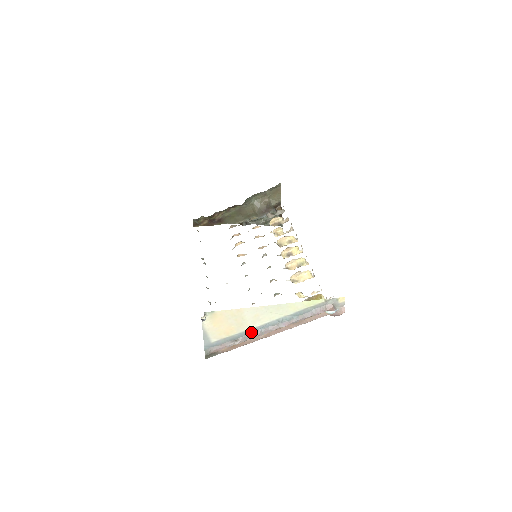
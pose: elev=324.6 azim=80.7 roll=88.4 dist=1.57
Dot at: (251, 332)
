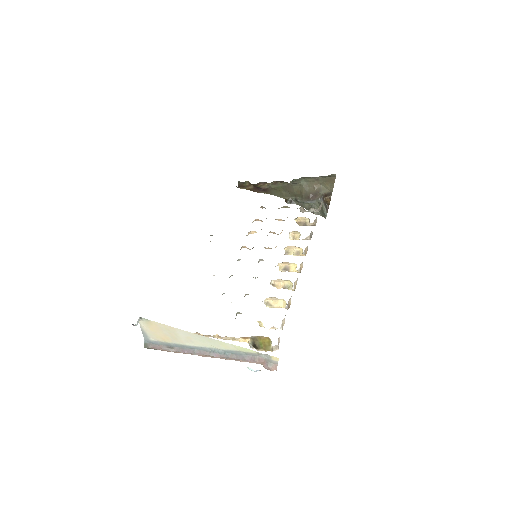
Dot at: (185, 347)
